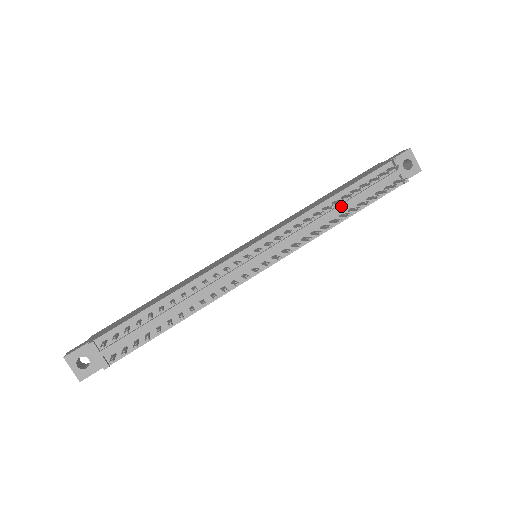
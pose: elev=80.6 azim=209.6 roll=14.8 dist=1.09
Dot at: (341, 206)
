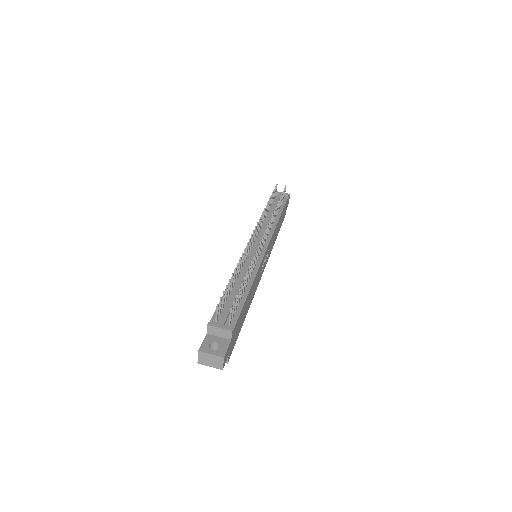
Dot at: (271, 213)
